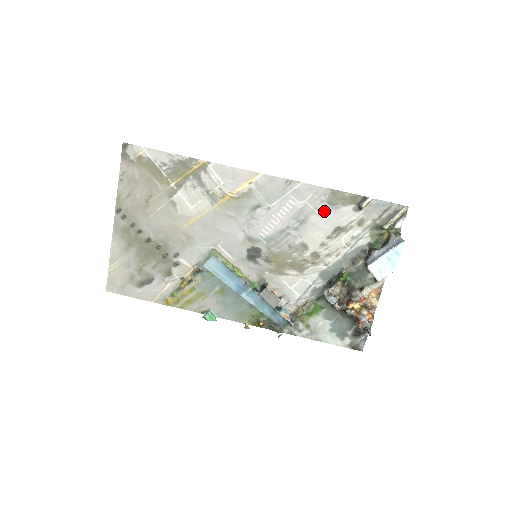
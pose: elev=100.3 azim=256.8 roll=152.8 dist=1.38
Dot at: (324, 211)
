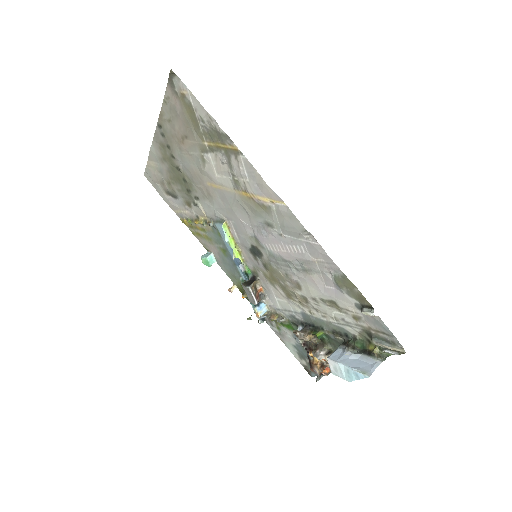
Dot at: (328, 281)
